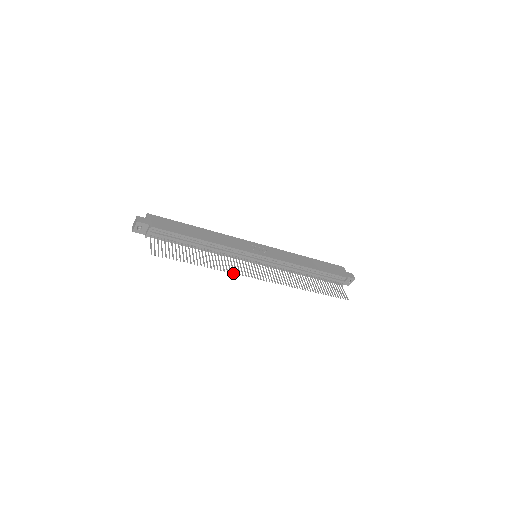
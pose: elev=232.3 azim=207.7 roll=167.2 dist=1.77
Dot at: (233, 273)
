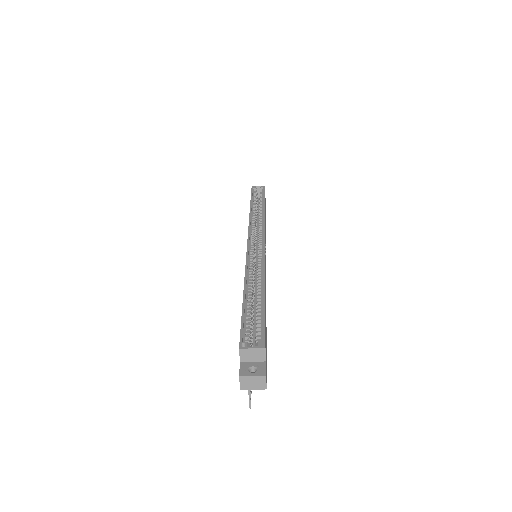
Dot at: occluded
